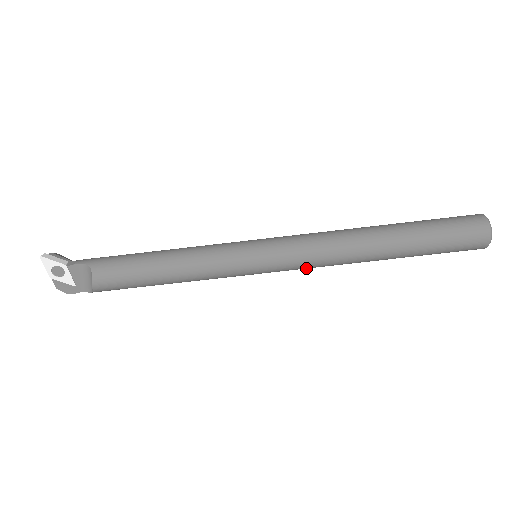
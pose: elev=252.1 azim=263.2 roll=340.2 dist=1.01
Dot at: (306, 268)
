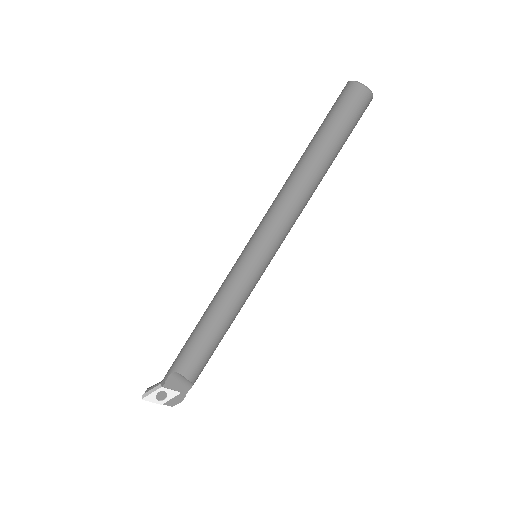
Dot at: occluded
